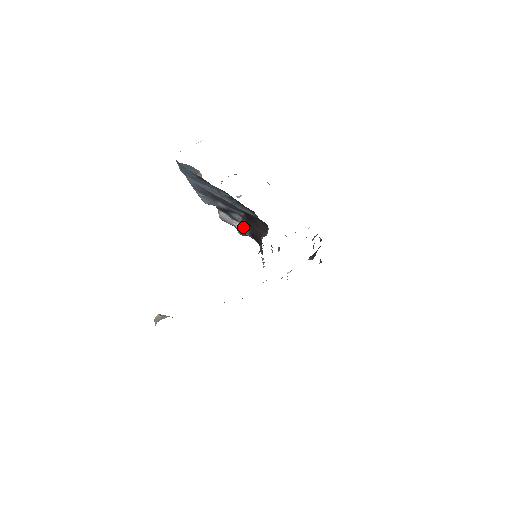
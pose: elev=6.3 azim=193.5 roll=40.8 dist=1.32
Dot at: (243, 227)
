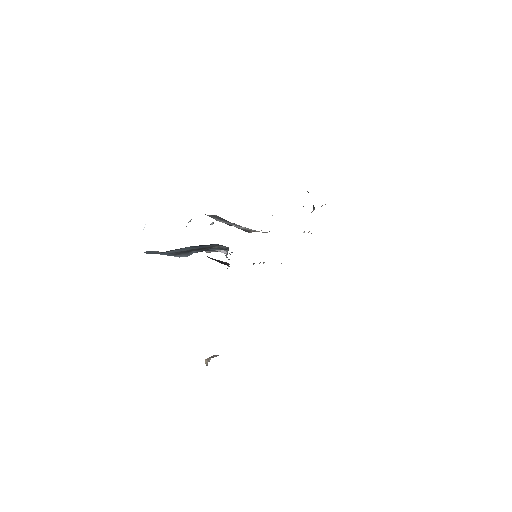
Dot at: occluded
